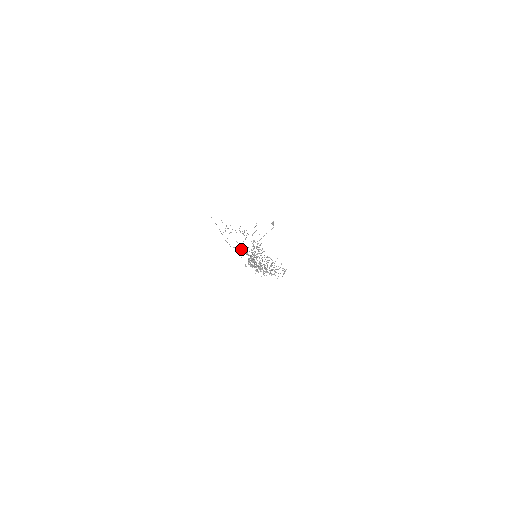
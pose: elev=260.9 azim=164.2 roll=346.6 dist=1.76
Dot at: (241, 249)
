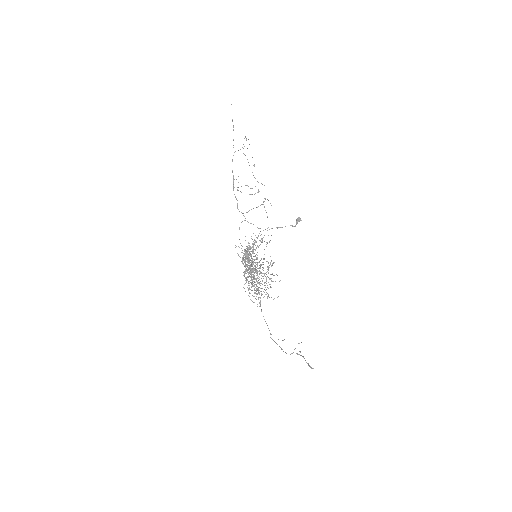
Dot at: (244, 216)
